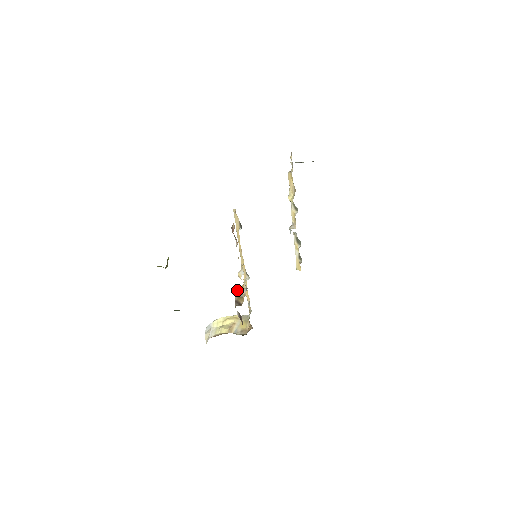
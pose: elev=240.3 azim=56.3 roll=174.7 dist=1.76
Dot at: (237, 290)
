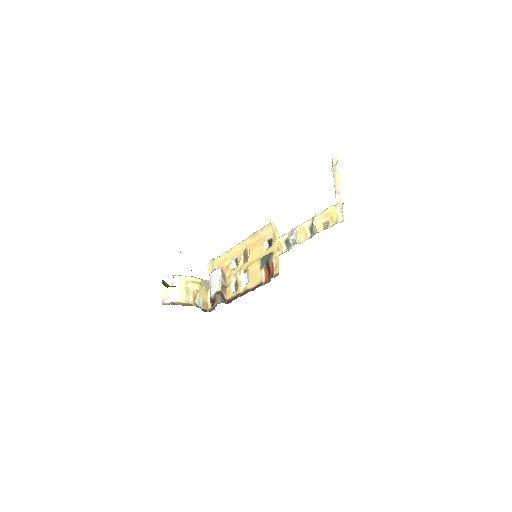
Dot at: (221, 273)
